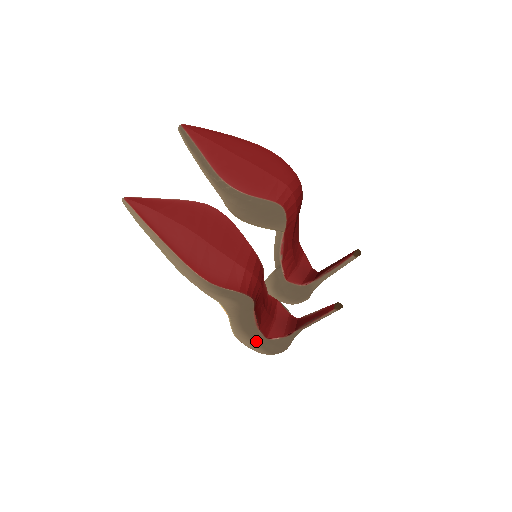
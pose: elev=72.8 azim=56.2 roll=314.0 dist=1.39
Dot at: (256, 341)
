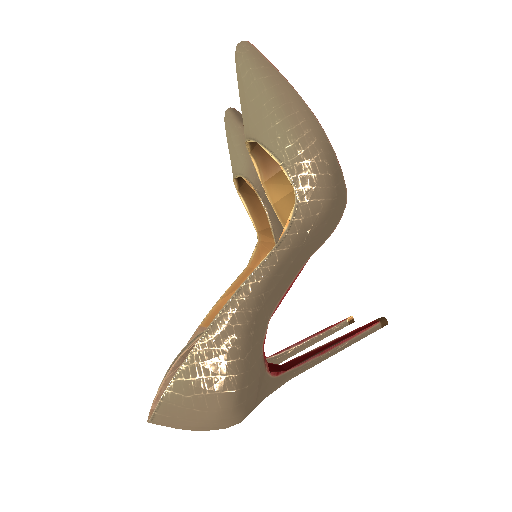
Dot at: (246, 345)
